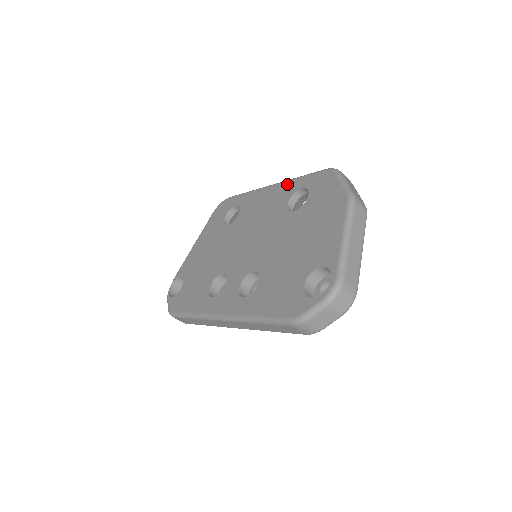
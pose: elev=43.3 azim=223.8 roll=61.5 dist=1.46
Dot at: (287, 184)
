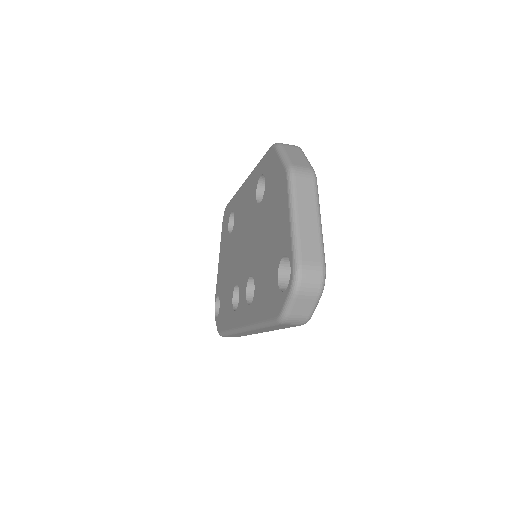
Dot at: (252, 175)
